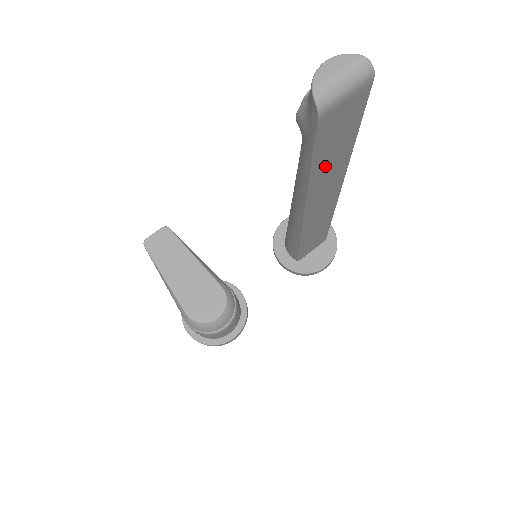
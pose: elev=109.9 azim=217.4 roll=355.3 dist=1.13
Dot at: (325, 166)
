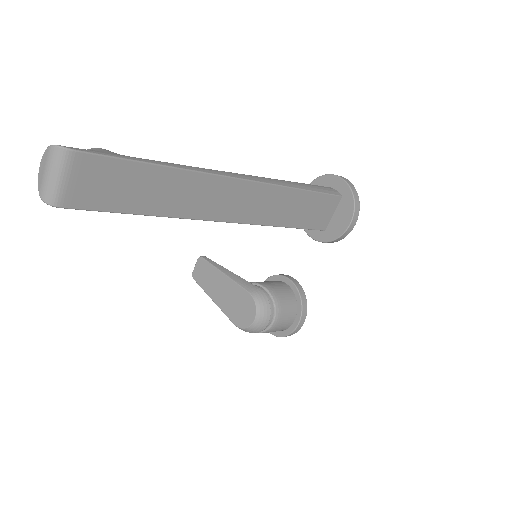
Dot at: (161, 200)
